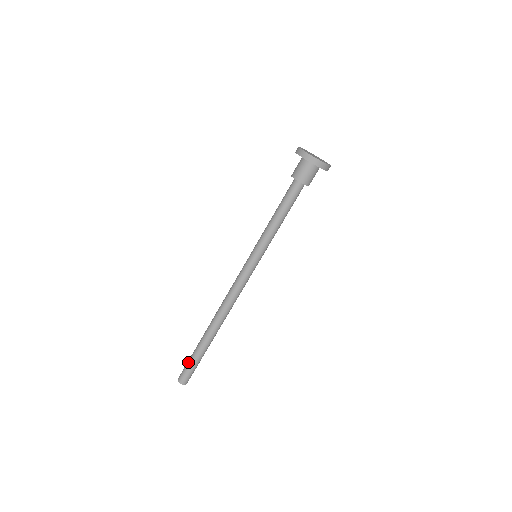
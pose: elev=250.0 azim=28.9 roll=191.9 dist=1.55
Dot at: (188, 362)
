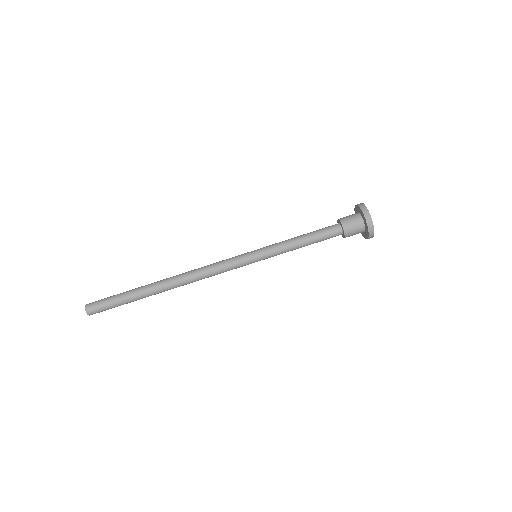
Dot at: (113, 295)
